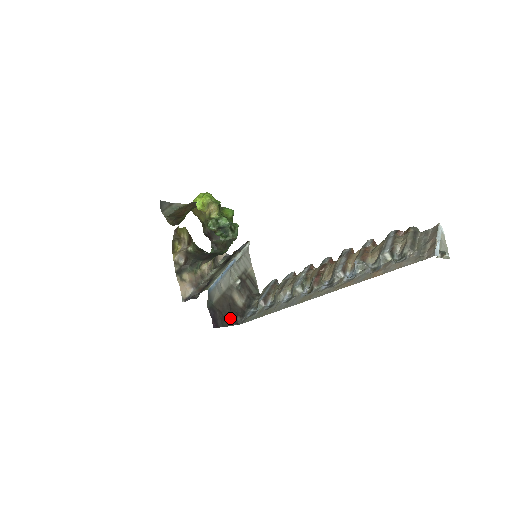
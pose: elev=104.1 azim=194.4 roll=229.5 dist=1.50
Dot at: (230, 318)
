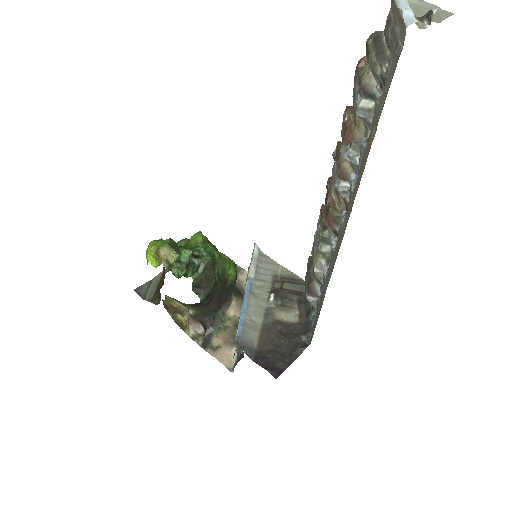
Dot at: (292, 347)
